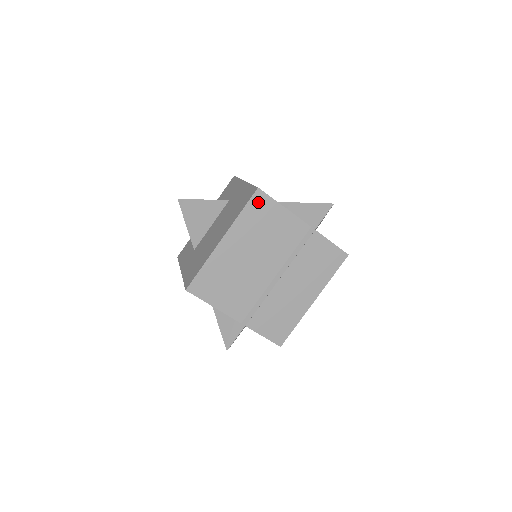
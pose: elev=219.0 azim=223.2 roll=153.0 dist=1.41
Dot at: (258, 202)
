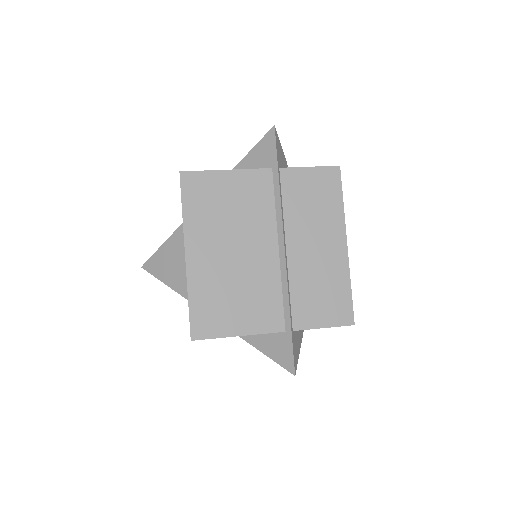
Dot at: (192, 186)
